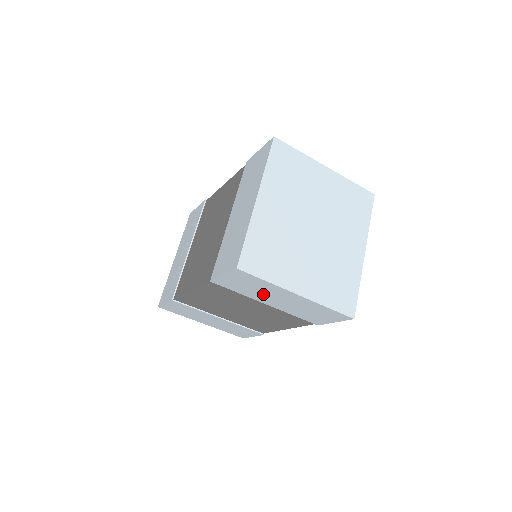
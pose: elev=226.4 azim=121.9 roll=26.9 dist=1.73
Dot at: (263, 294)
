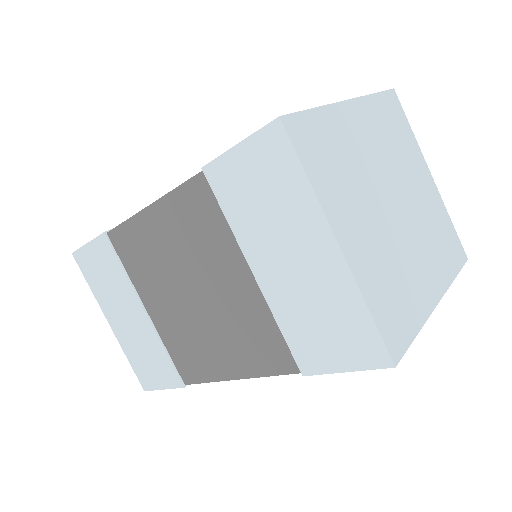
Dot at: (270, 231)
